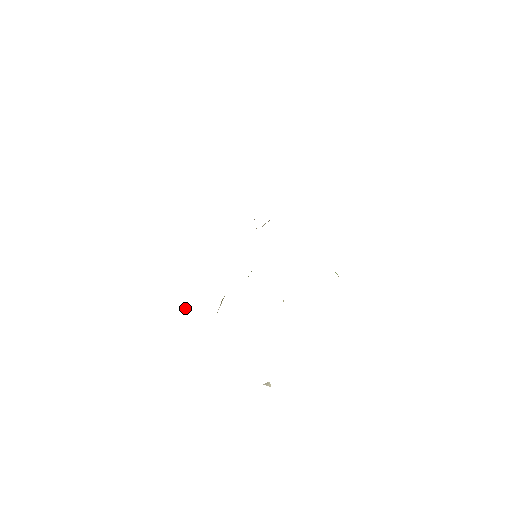
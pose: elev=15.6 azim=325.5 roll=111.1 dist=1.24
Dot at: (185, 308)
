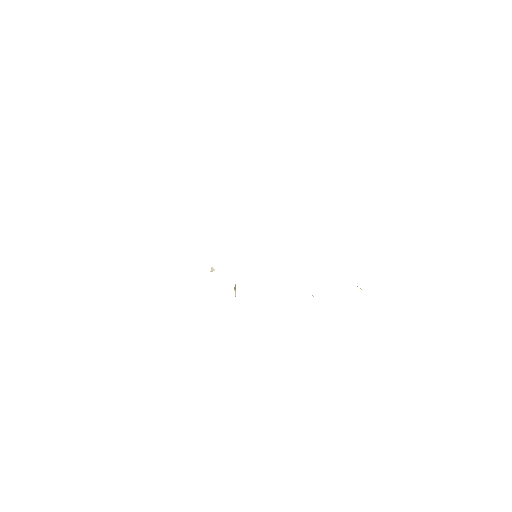
Dot at: occluded
